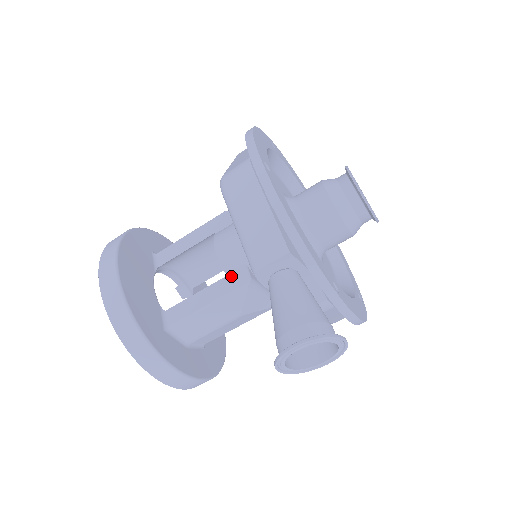
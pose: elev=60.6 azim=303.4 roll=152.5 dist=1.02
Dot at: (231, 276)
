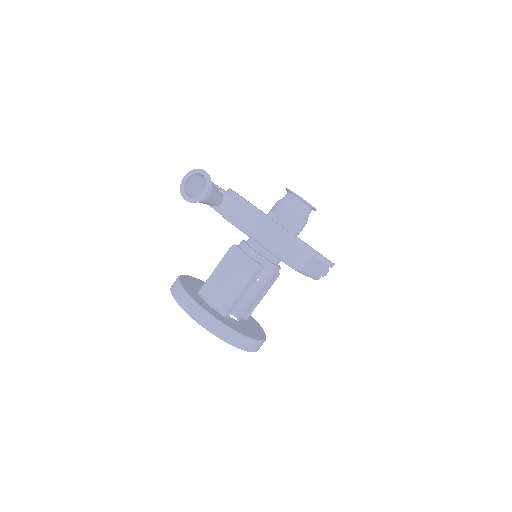
Dot at: occluded
